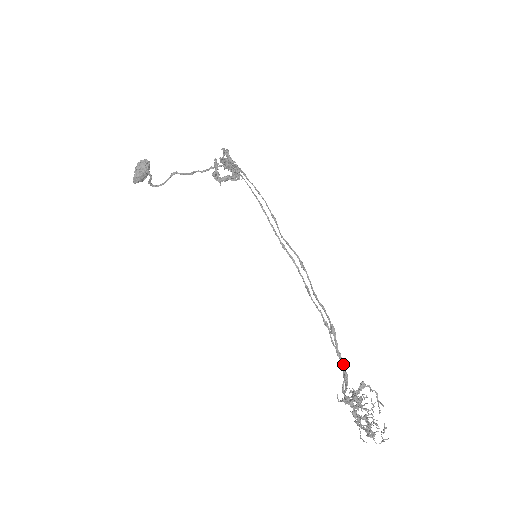
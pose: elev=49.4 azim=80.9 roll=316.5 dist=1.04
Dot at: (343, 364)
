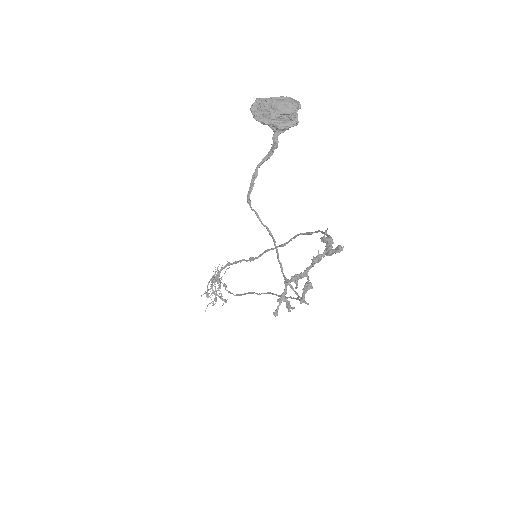
Dot at: (228, 292)
